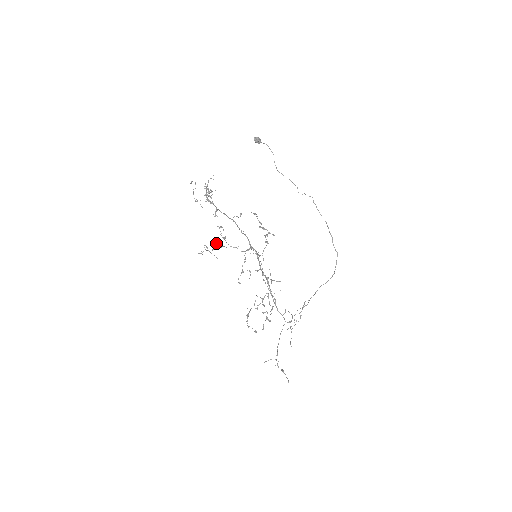
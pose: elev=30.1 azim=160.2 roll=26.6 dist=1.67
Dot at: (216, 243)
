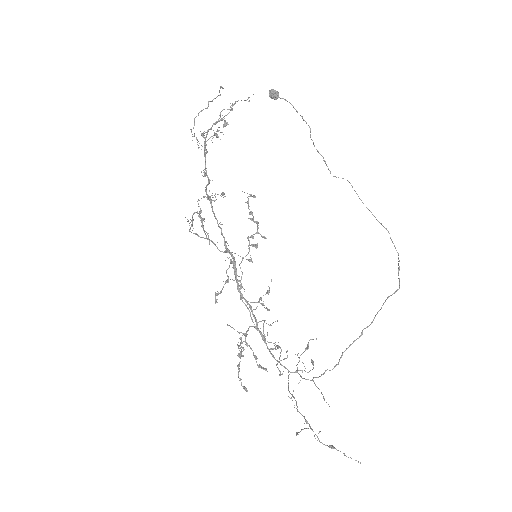
Dot at: occluded
